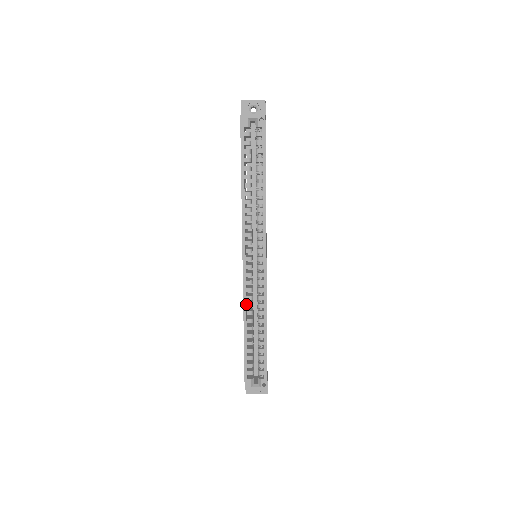
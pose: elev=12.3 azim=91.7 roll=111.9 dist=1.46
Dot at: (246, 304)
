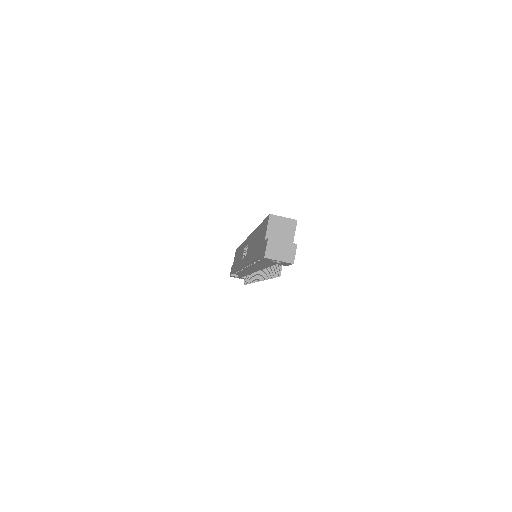
Dot at: occluded
